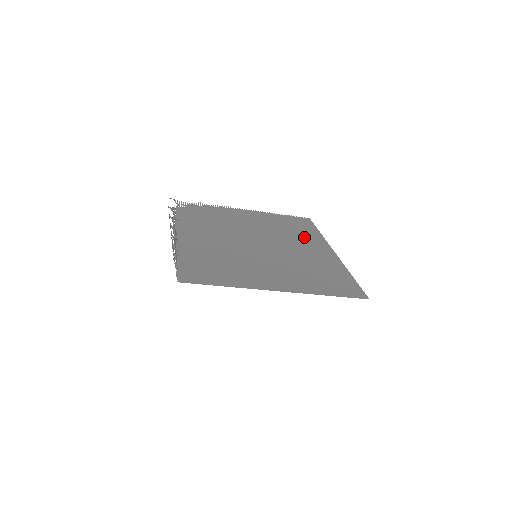
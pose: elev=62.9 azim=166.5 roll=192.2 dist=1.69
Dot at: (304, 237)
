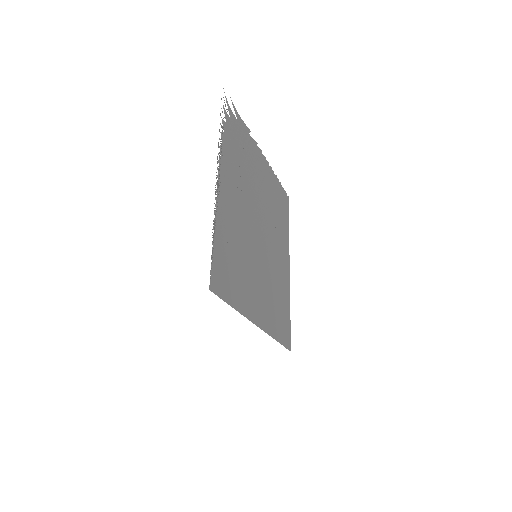
Dot at: (282, 232)
